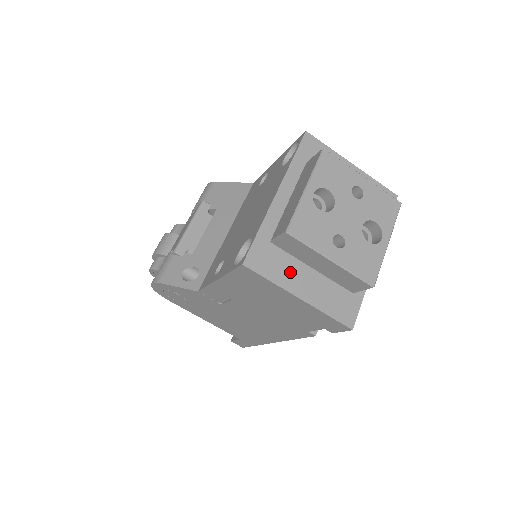
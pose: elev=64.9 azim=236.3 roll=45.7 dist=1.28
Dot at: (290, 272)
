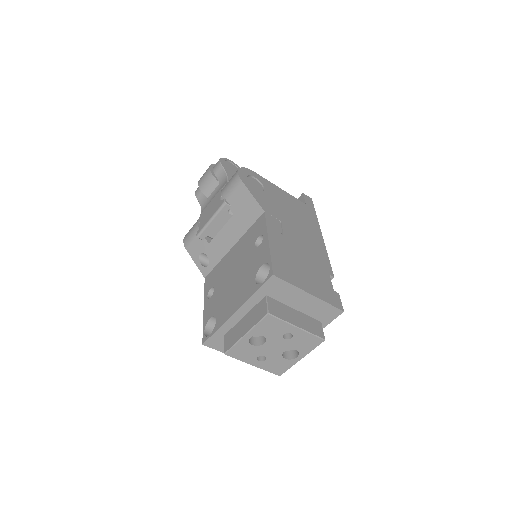
Dot at: occluded
